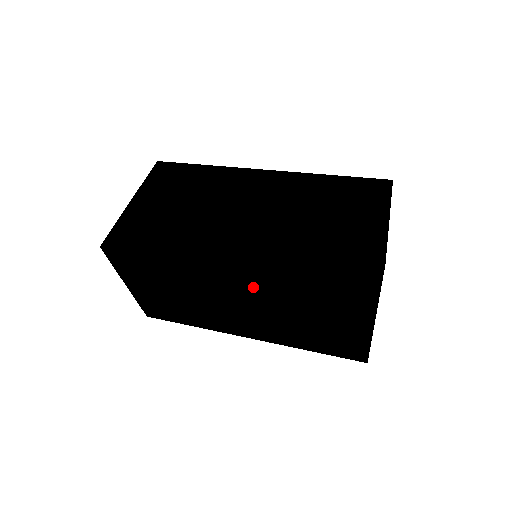
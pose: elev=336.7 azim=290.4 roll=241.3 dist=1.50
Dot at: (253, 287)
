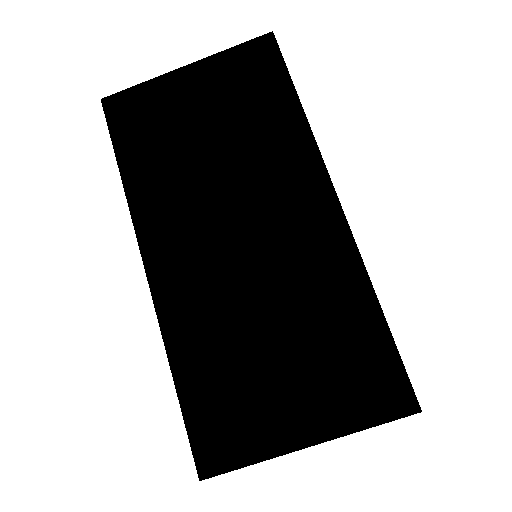
Dot at: occluded
